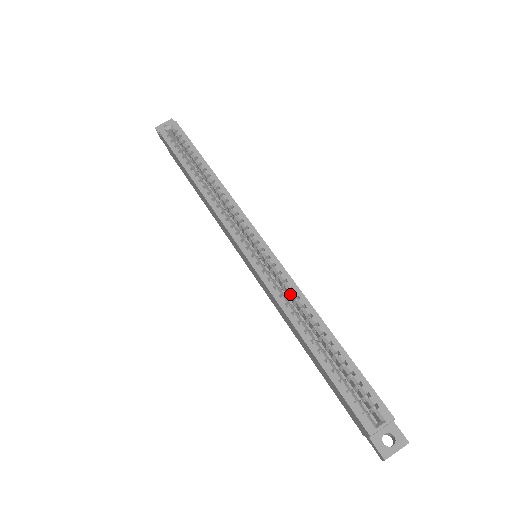
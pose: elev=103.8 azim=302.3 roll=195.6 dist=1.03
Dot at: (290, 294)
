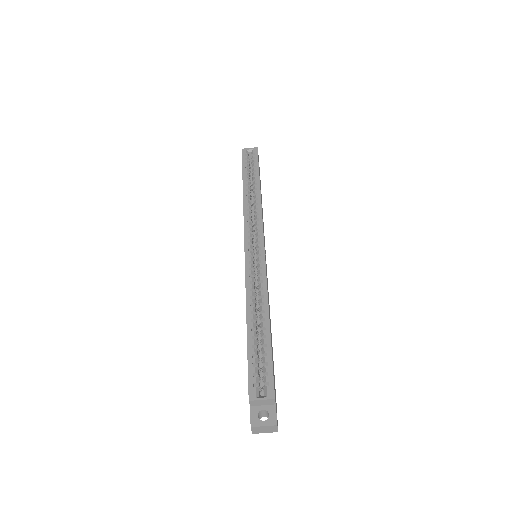
Dot at: (258, 285)
